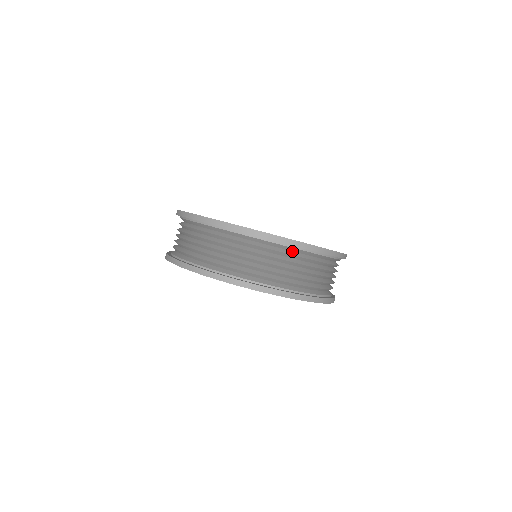
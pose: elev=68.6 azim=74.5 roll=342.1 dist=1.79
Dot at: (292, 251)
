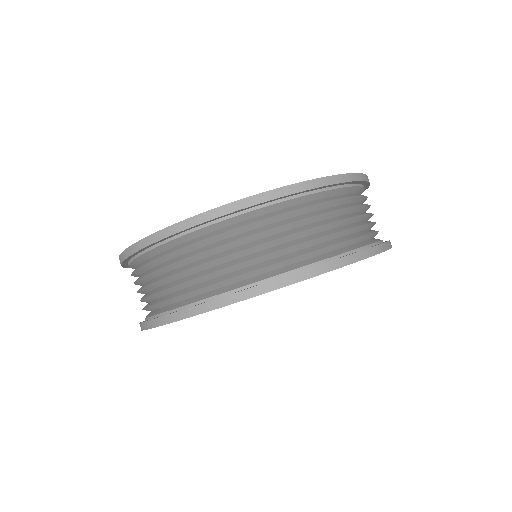
Dot at: (202, 235)
